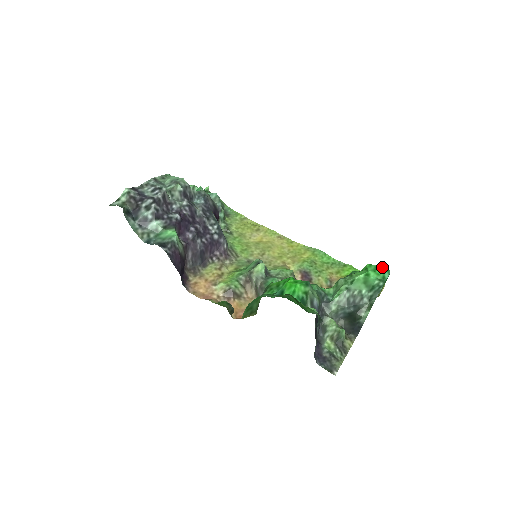
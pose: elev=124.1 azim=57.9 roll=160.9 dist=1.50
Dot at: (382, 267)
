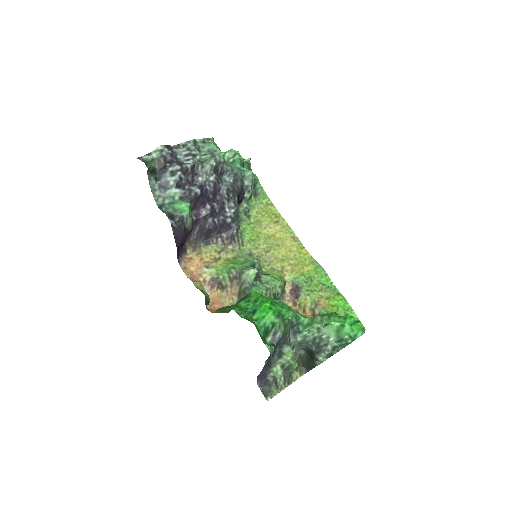
Dot at: (360, 324)
